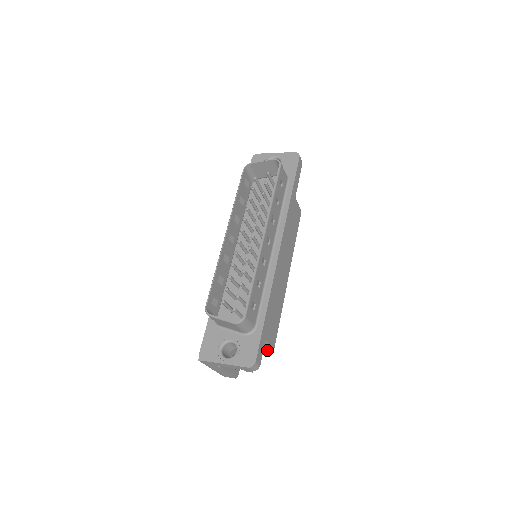
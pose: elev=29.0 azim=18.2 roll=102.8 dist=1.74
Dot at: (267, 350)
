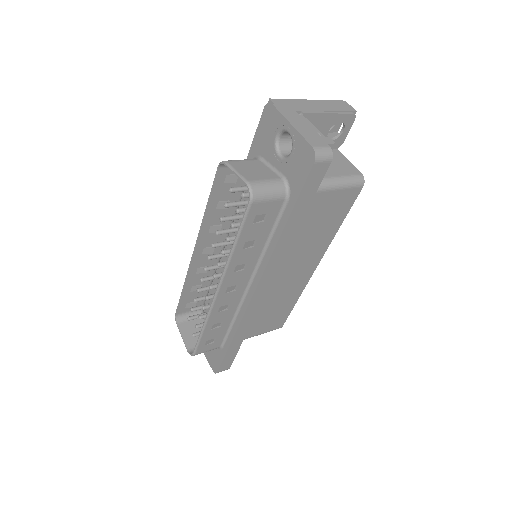
Dot at: occluded
